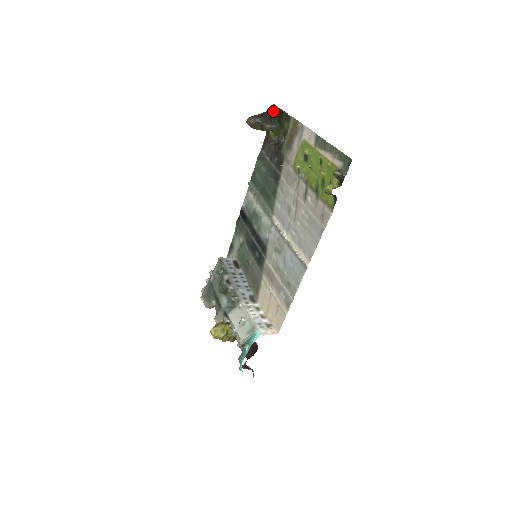
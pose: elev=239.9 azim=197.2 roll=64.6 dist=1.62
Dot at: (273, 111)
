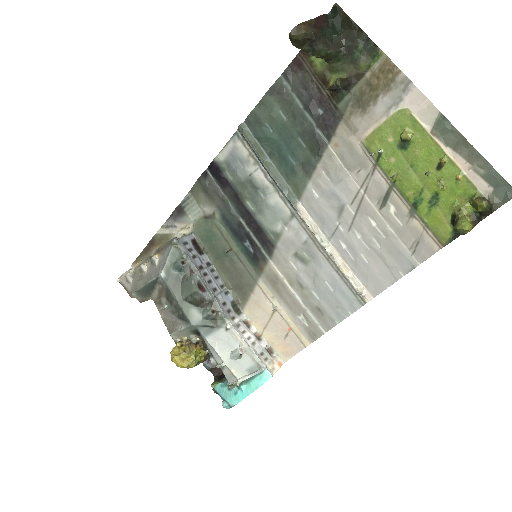
Dot at: (333, 18)
